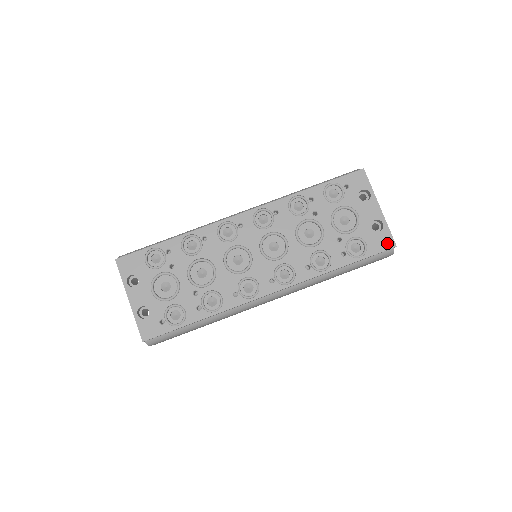
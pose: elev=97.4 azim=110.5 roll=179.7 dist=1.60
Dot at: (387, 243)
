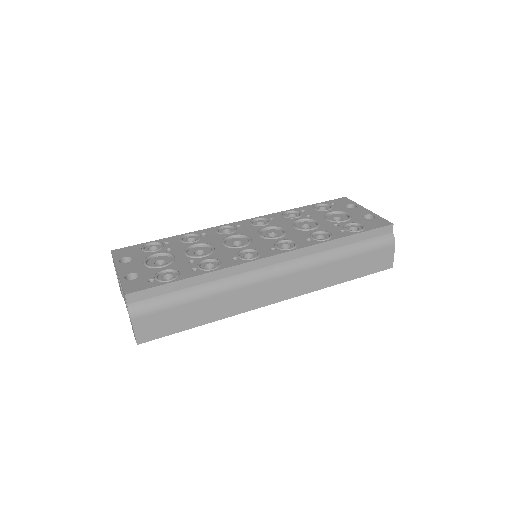
Dot at: (383, 223)
